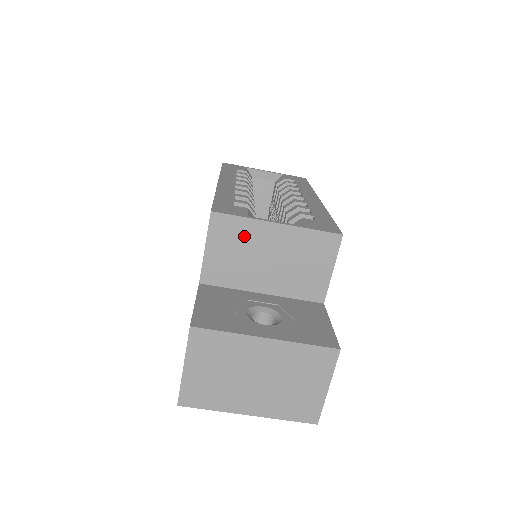
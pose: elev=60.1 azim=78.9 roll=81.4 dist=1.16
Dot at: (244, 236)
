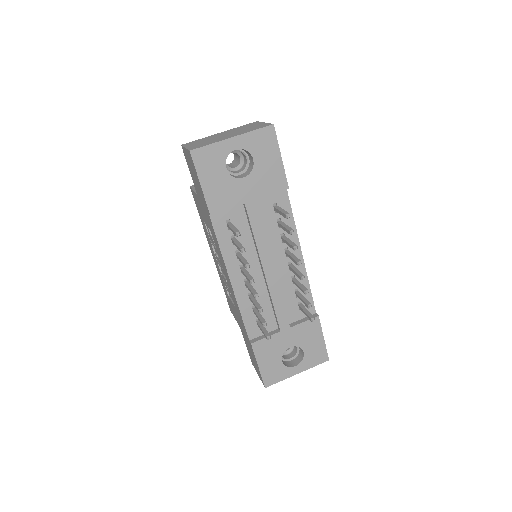
Dot at: occluded
